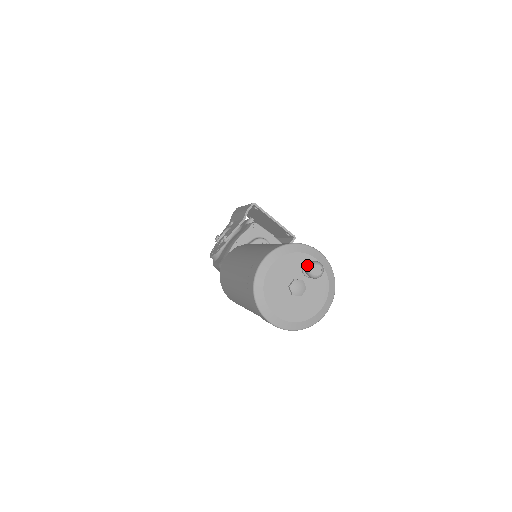
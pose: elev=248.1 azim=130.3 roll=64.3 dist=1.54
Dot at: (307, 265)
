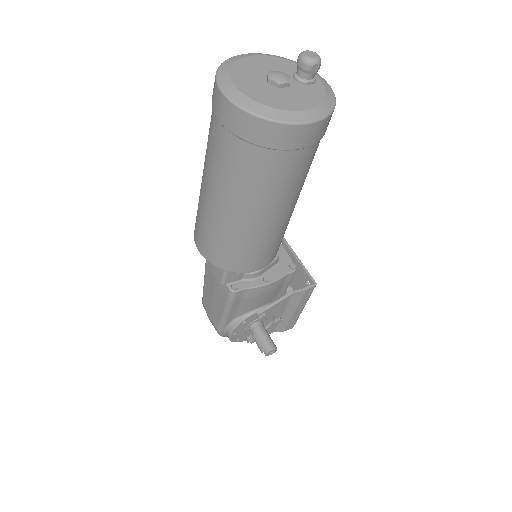
Dot at: occluded
